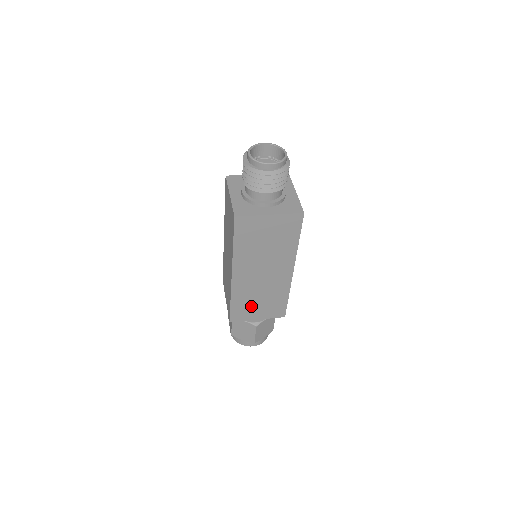
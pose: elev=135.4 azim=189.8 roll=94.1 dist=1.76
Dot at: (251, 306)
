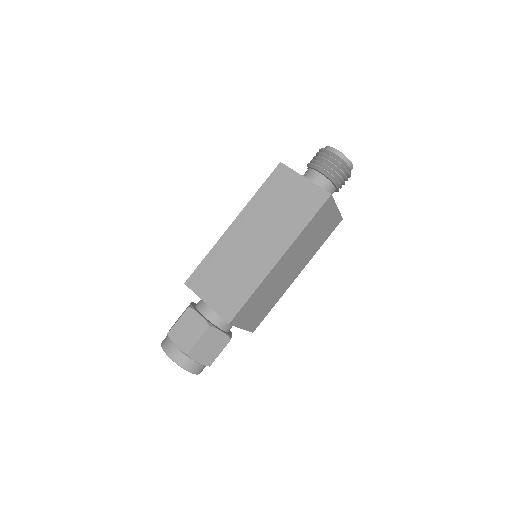
Dot at: (254, 307)
